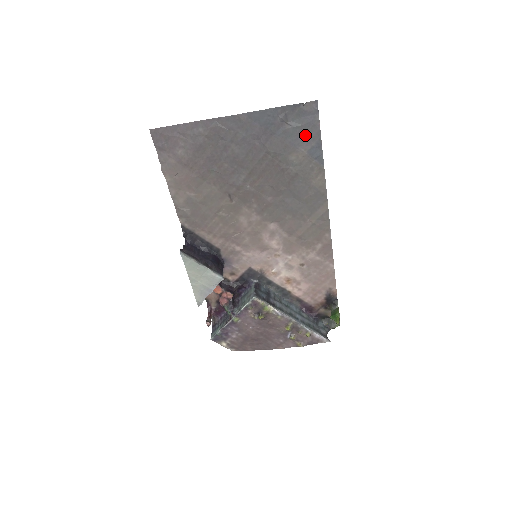
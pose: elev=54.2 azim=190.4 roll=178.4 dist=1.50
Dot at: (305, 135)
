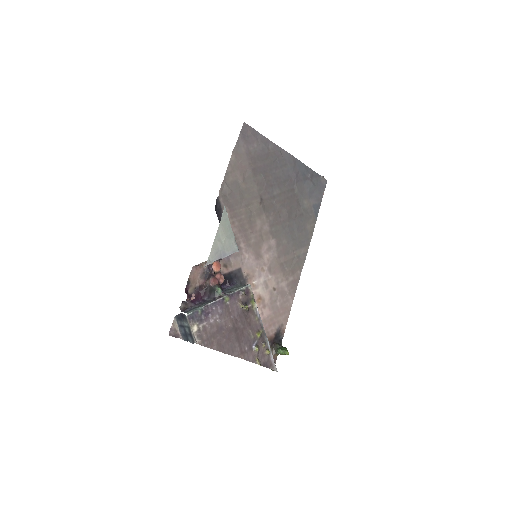
Dot at: (315, 194)
